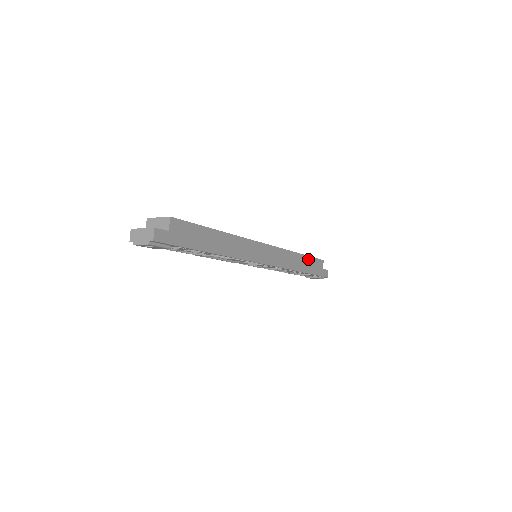
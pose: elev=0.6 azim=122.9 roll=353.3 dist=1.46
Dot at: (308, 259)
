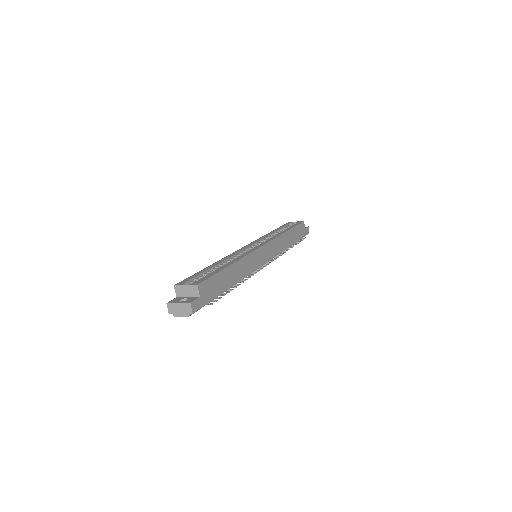
Dot at: (293, 230)
